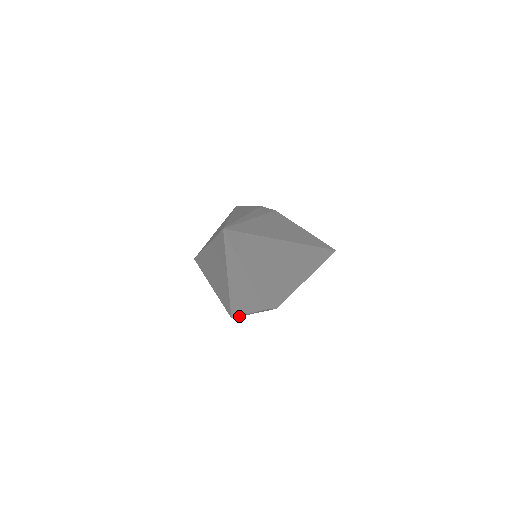
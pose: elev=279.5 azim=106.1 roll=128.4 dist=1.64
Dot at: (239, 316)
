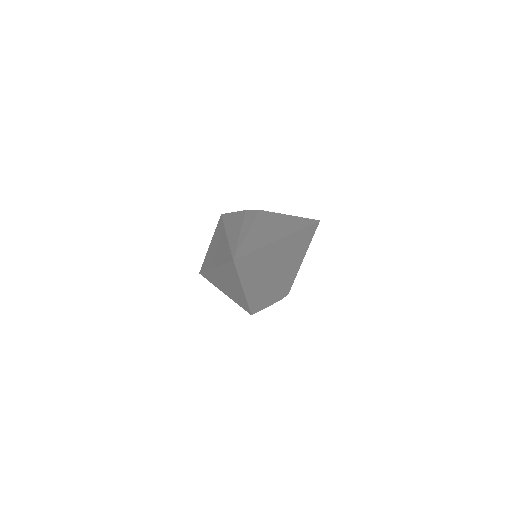
Dot at: (258, 311)
